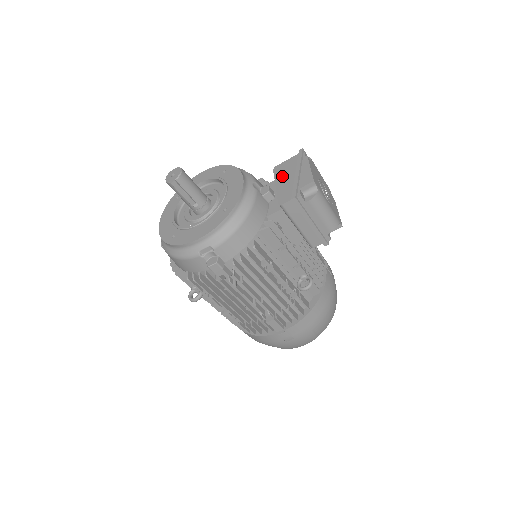
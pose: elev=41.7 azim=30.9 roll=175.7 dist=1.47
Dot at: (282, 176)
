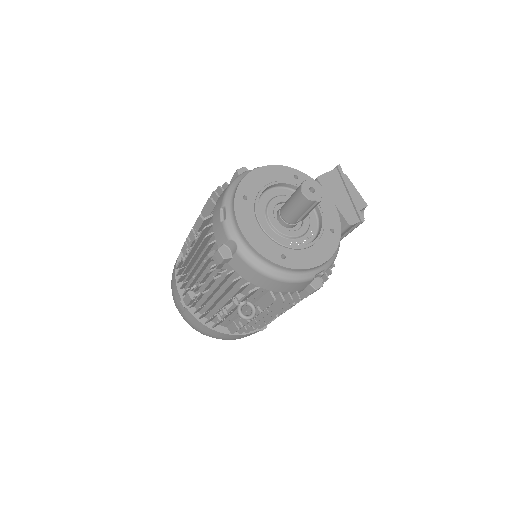
Dot at: (334, 191)
